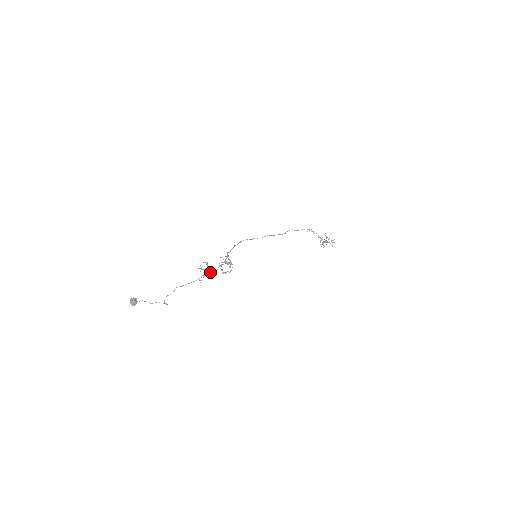
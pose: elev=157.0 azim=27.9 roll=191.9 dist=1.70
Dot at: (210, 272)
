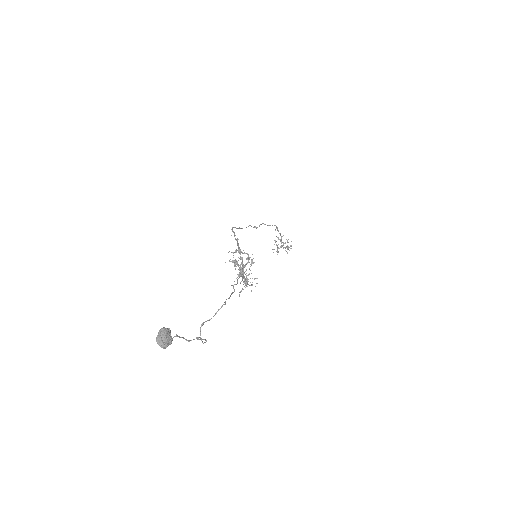
Dot at: occluded
